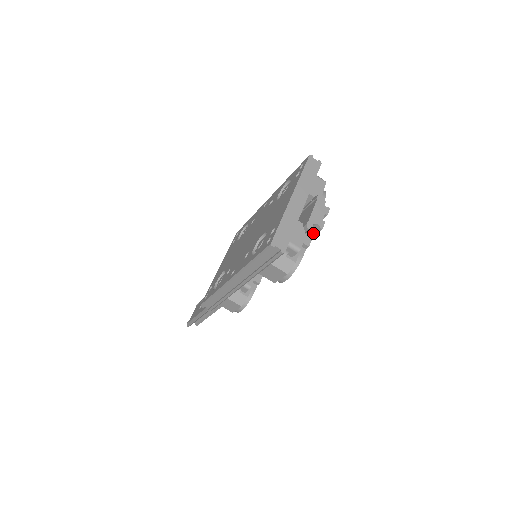
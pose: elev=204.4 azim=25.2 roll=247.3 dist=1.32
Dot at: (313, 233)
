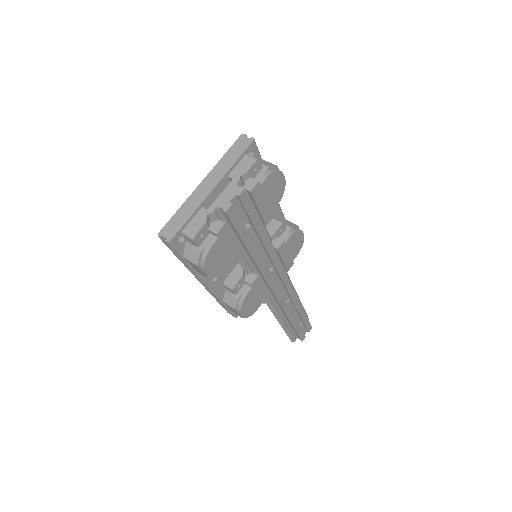
Dot at: (228, 219)
